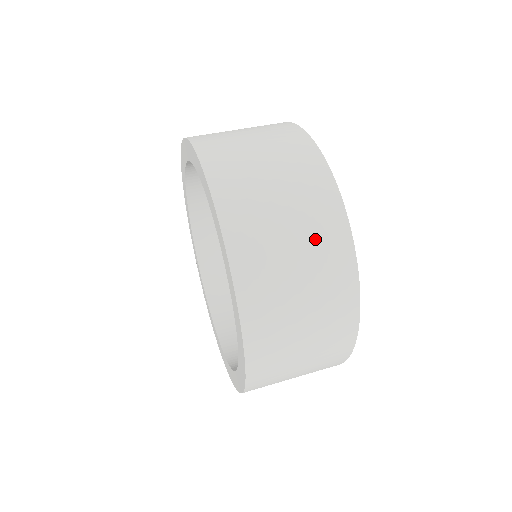
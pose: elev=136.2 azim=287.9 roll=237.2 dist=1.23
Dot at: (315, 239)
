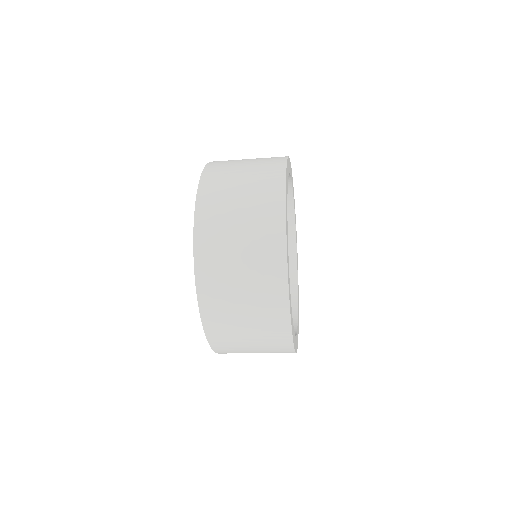
Dot at: occluded
